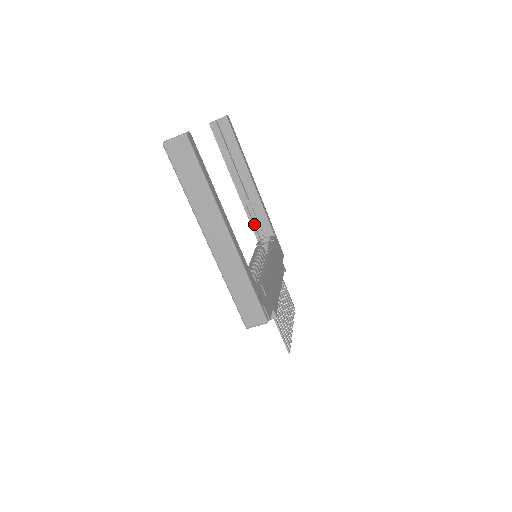
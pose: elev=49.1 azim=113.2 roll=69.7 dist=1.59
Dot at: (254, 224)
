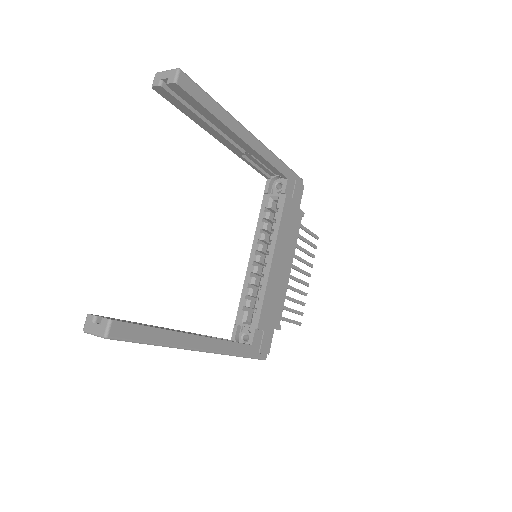
Dot at: (258, 167)
